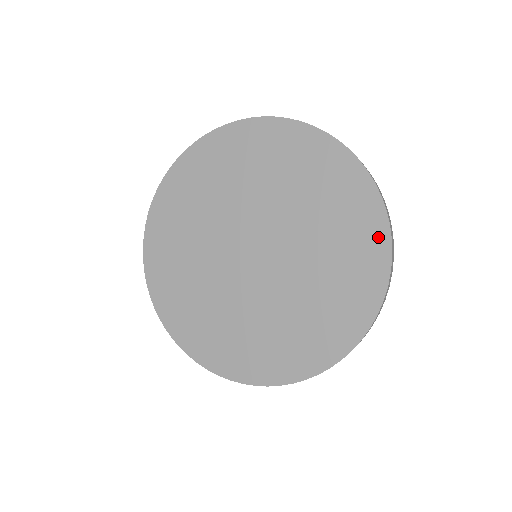
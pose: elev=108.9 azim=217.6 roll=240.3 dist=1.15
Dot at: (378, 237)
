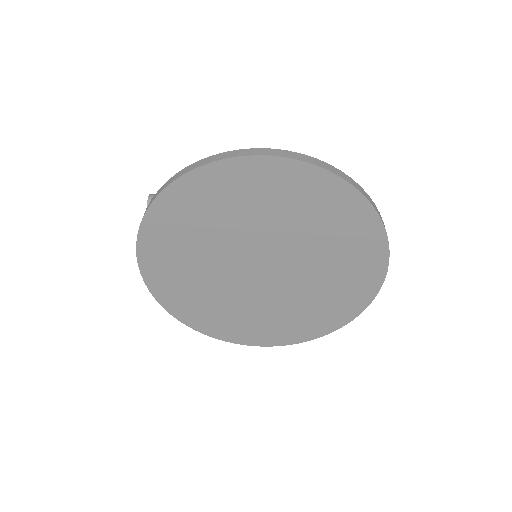
Dot at: (343, 318)
